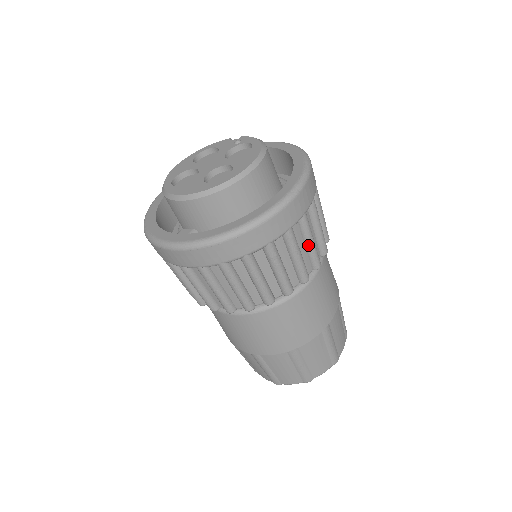
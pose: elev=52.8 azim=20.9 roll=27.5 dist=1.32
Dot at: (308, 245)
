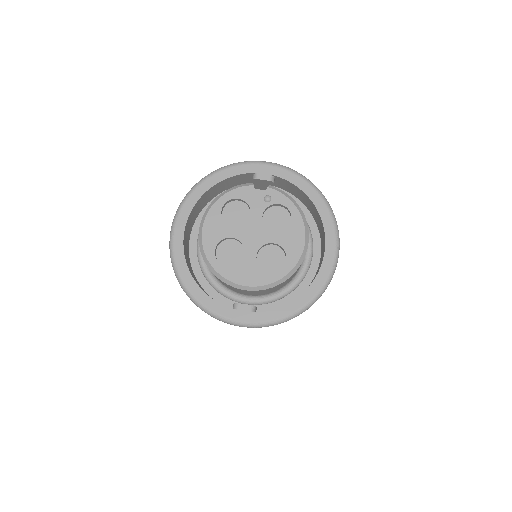
Dot at: occluded
